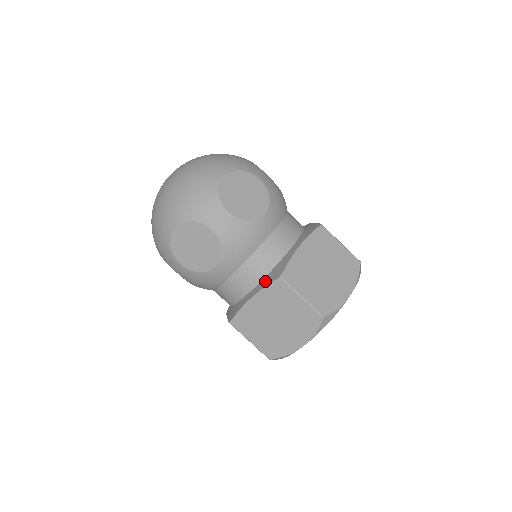
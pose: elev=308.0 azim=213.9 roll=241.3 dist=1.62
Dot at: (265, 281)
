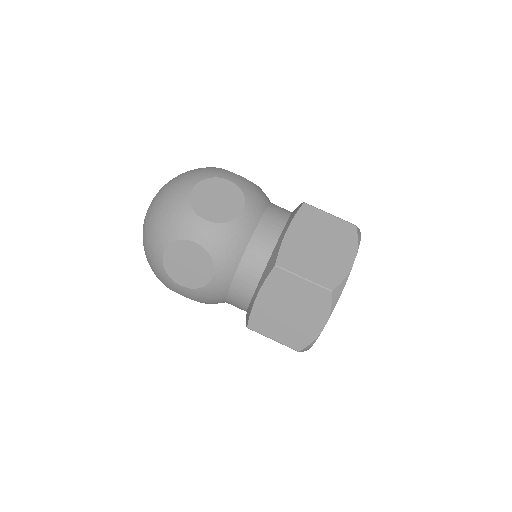
Dot at: (291, 217)
